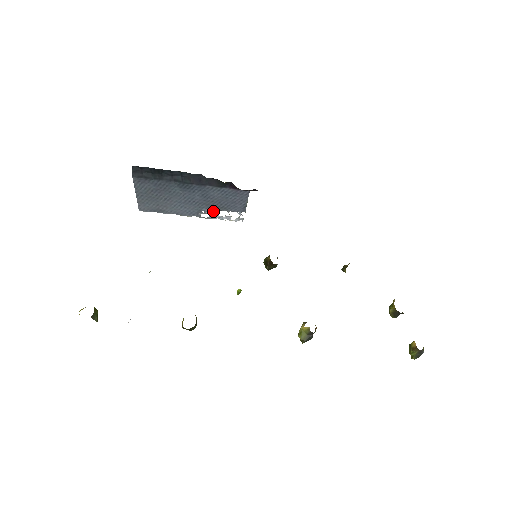
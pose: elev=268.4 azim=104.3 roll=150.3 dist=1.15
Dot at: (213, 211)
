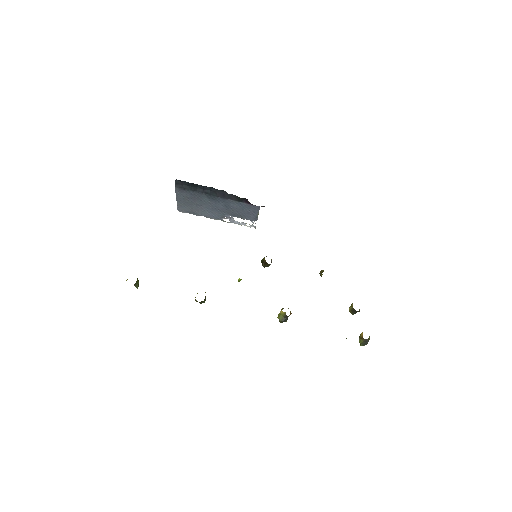
Dot at: (233, 218)
